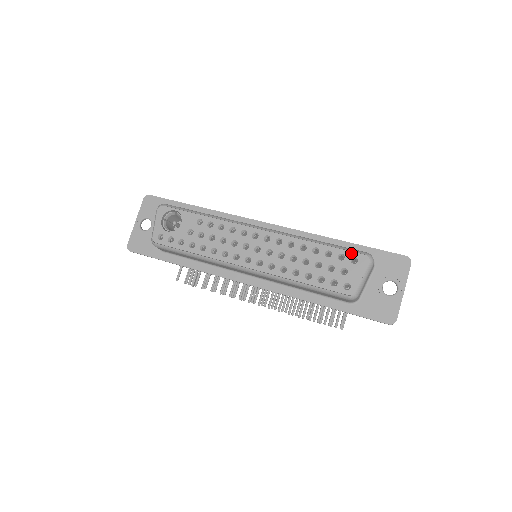
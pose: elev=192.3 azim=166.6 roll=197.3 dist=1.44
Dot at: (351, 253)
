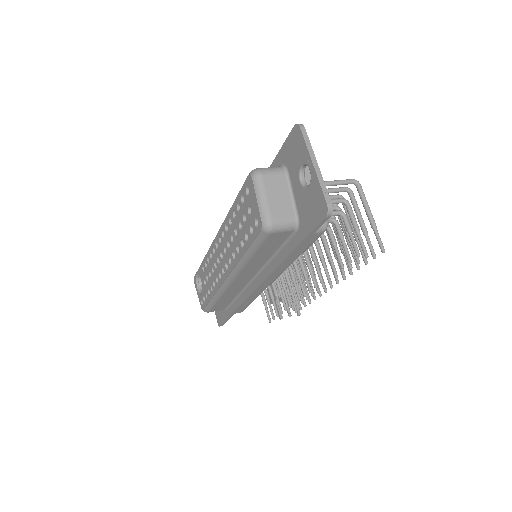
Dot at: (243, 187)
